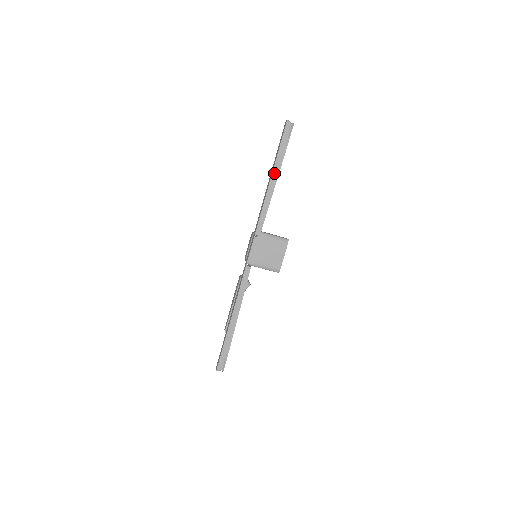
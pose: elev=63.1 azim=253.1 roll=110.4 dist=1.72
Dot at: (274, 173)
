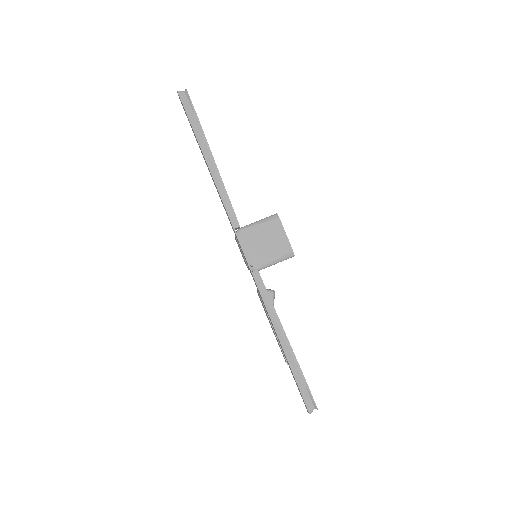
Dot at: (205, 154)
